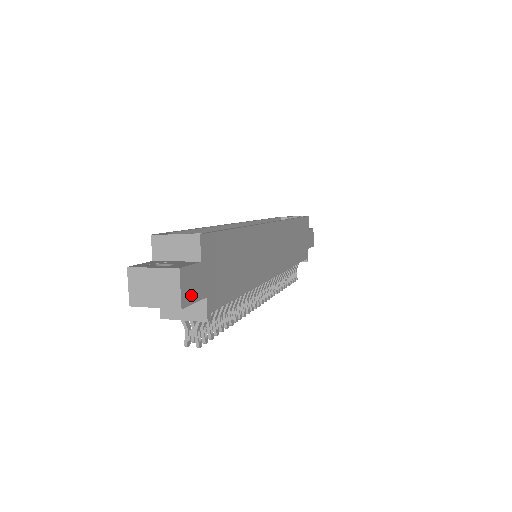
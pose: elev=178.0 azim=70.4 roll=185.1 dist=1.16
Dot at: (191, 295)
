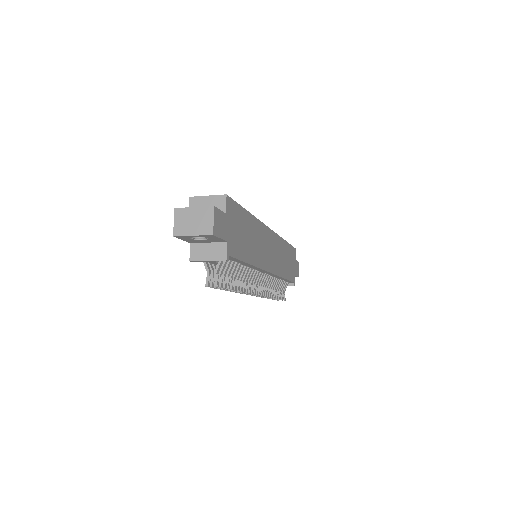
Dot at: (219, 231)
